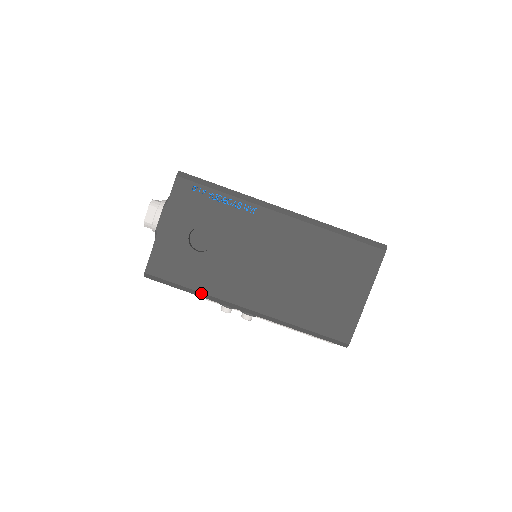
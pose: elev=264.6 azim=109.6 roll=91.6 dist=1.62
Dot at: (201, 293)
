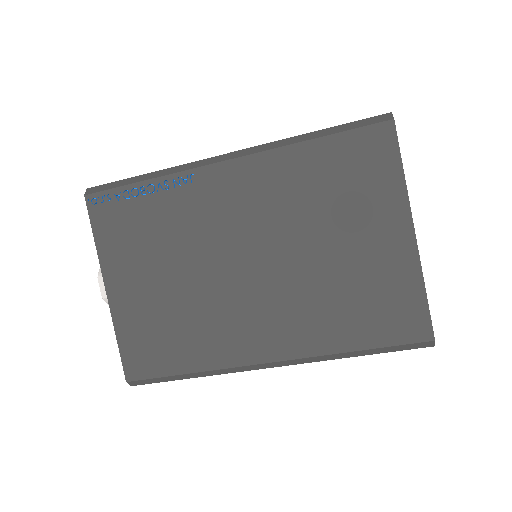
Dot at: occluded
